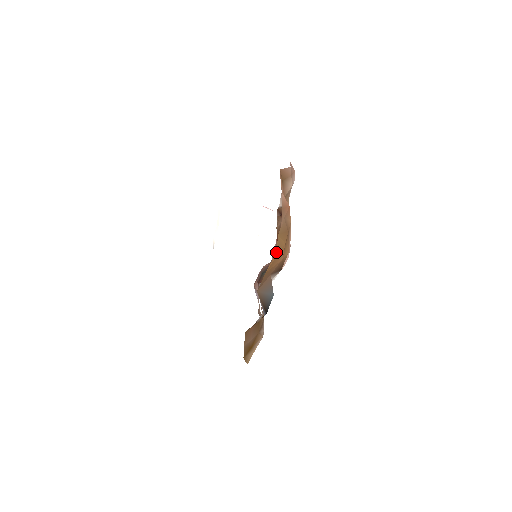
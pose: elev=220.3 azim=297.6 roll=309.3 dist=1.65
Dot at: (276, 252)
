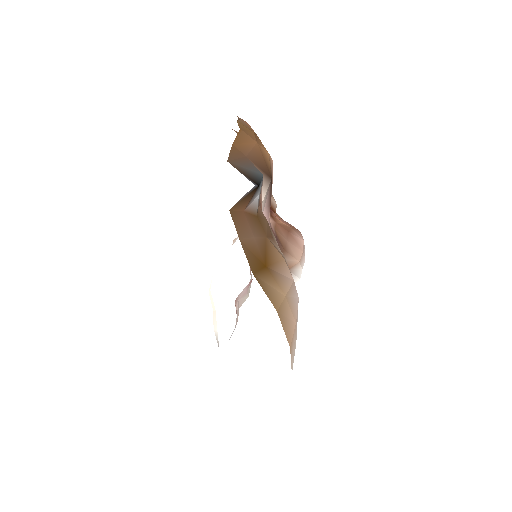
Dot at: (240, 129)
